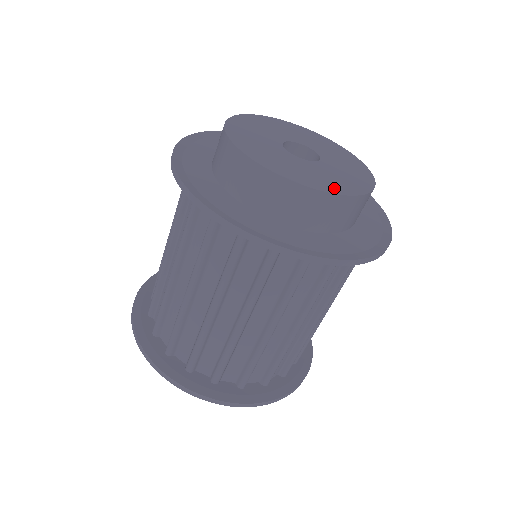
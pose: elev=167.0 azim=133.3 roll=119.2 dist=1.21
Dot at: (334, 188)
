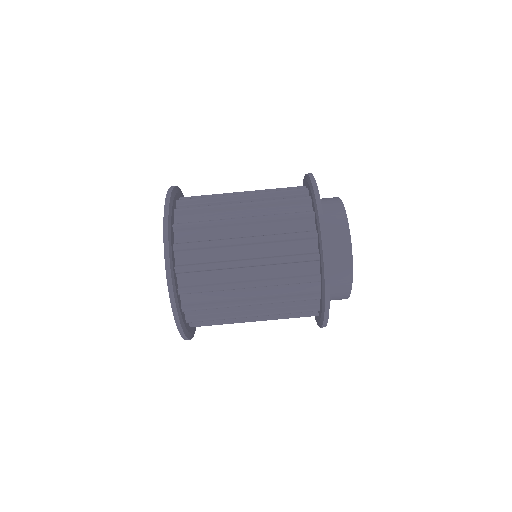
Dot at: occluded
